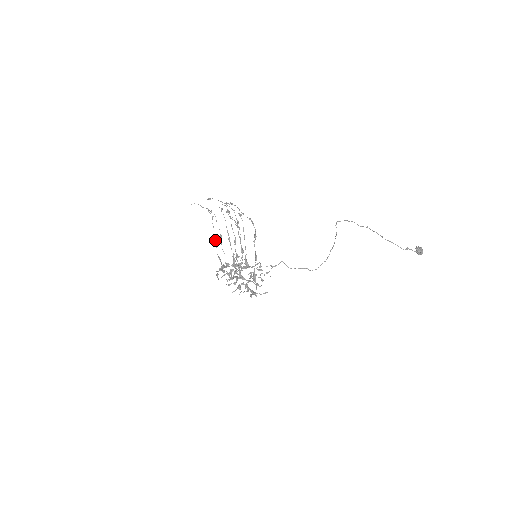
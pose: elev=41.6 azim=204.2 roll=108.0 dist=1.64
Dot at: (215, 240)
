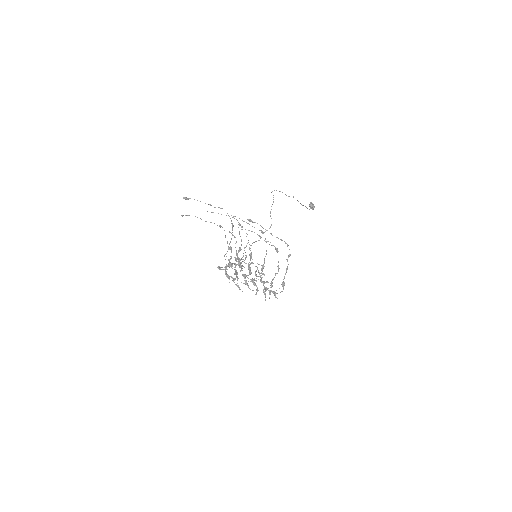
Dot at: occluded
